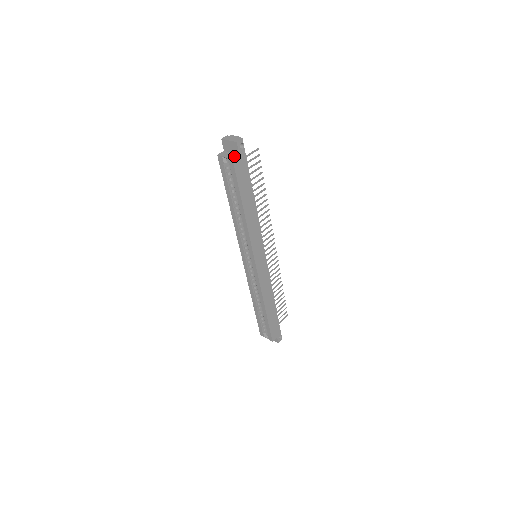
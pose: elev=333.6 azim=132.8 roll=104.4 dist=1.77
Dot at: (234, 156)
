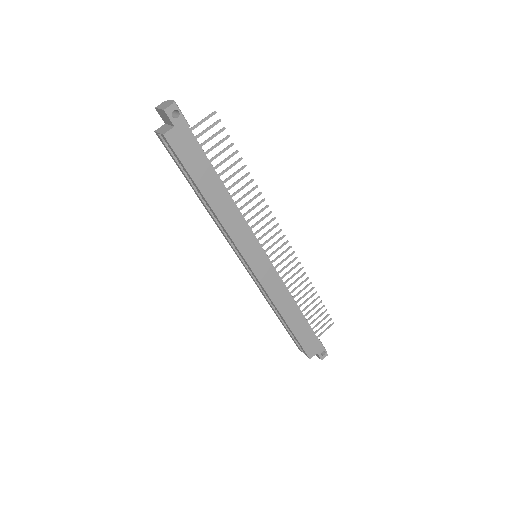
Dot at: (167, 130)
